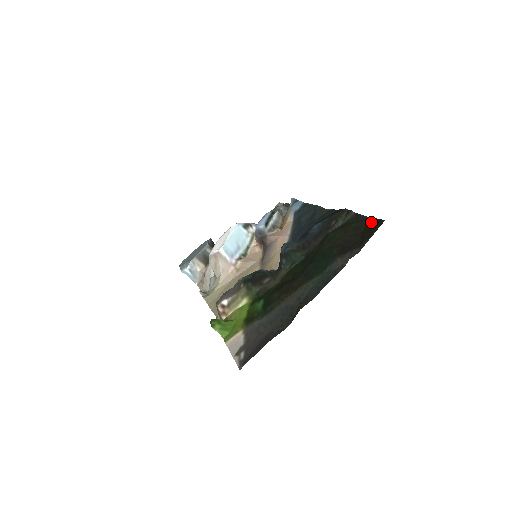
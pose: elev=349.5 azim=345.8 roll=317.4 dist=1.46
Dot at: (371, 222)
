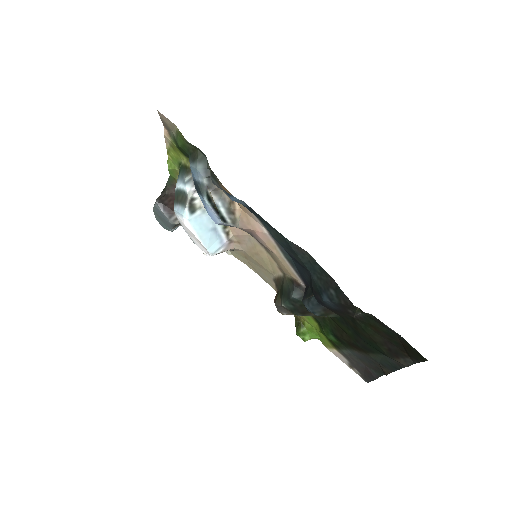
Dot at: (407, 346)
